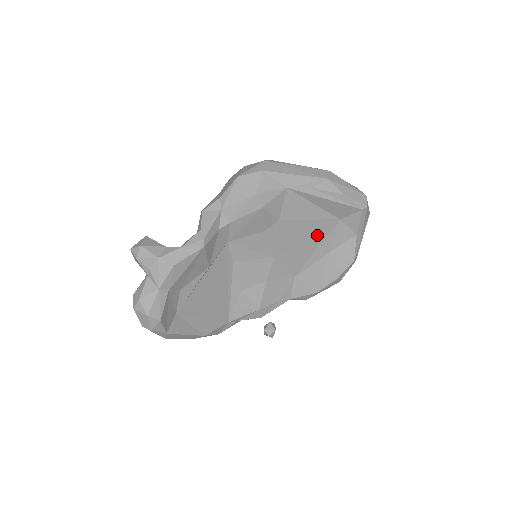
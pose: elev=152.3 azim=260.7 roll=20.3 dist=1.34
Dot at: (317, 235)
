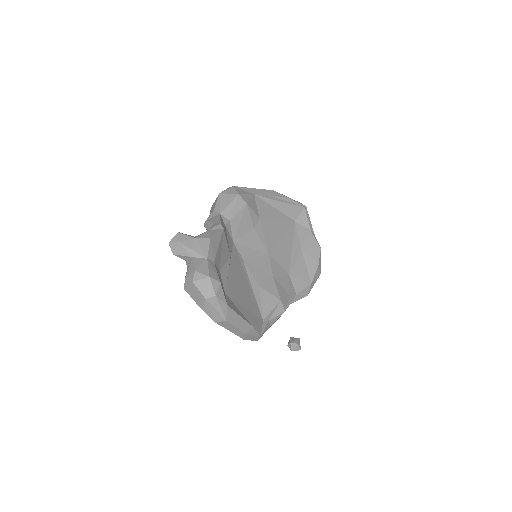
Dot at: (287, 234)
